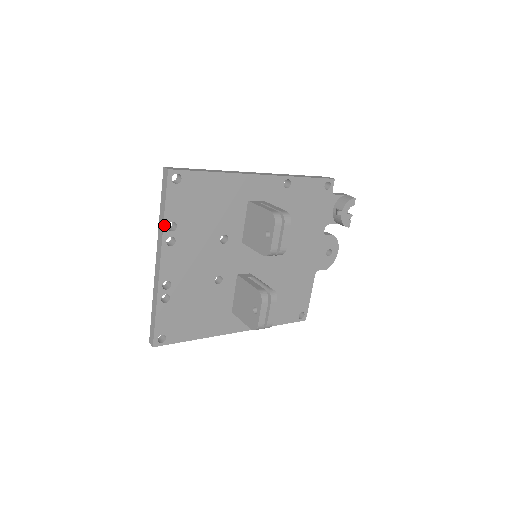
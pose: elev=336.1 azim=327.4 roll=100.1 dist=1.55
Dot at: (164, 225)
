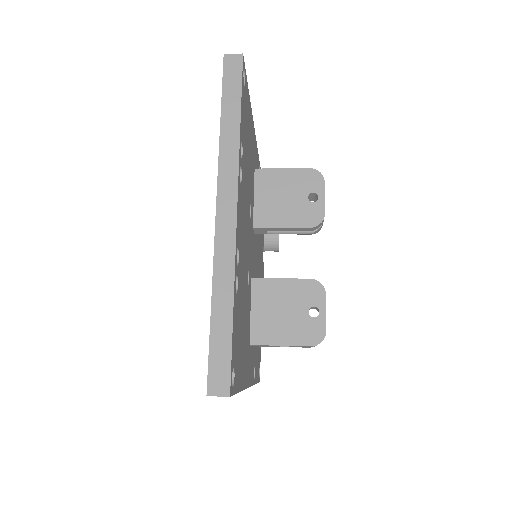
Dot at: (239, 139)
